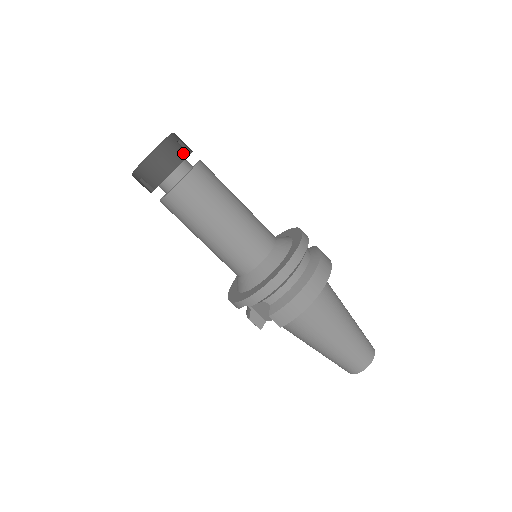
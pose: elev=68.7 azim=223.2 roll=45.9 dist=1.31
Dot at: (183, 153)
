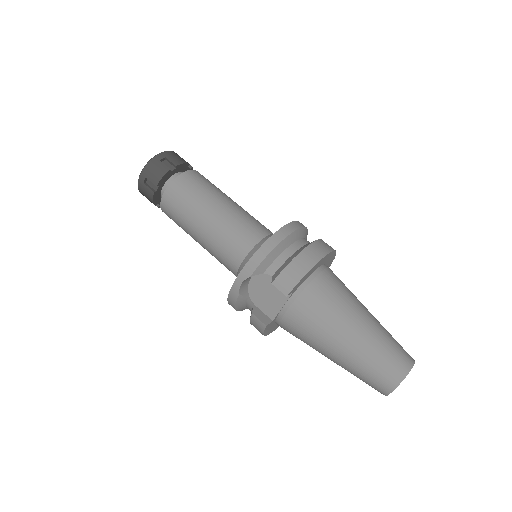
Dot at: (184, 161)
